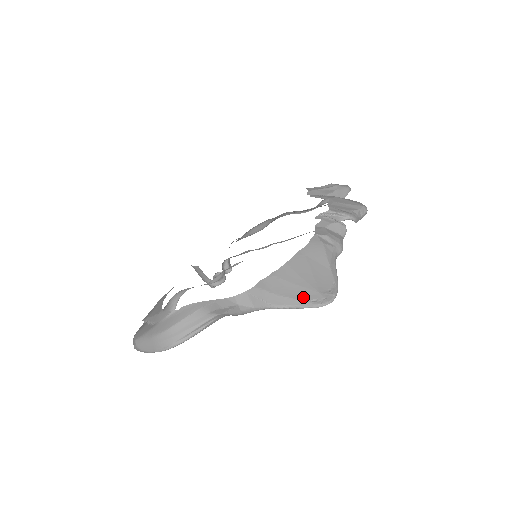
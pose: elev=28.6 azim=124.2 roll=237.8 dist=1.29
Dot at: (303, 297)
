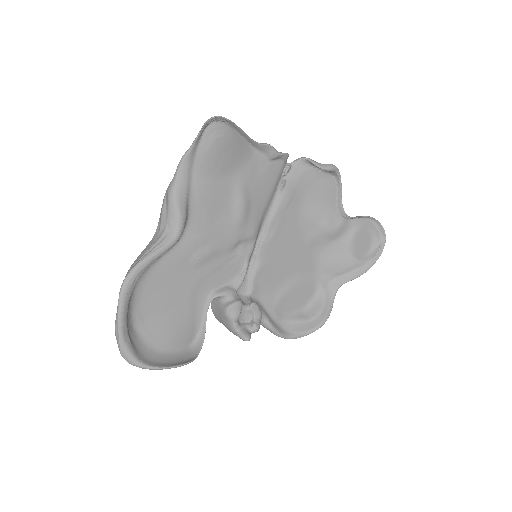
Dot at: (201, 138)
